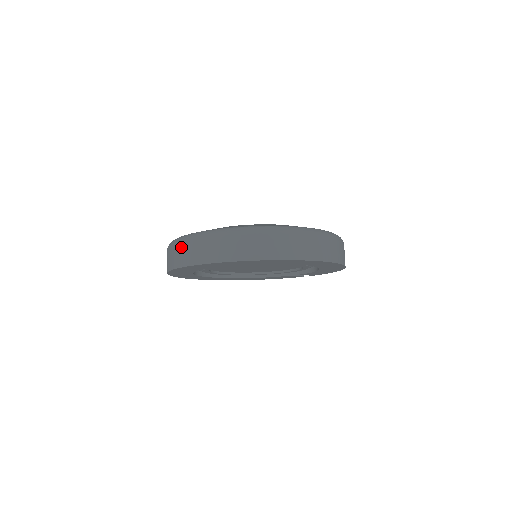
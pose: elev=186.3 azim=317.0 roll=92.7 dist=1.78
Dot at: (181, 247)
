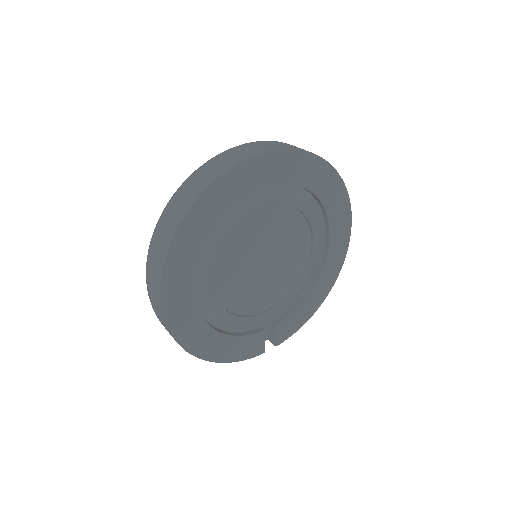
Dot at: (241, 147)
